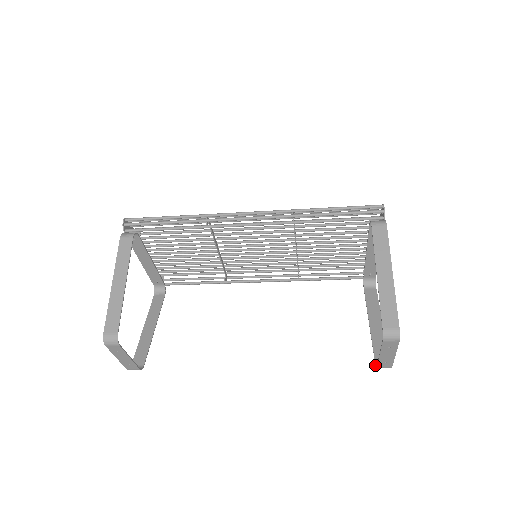
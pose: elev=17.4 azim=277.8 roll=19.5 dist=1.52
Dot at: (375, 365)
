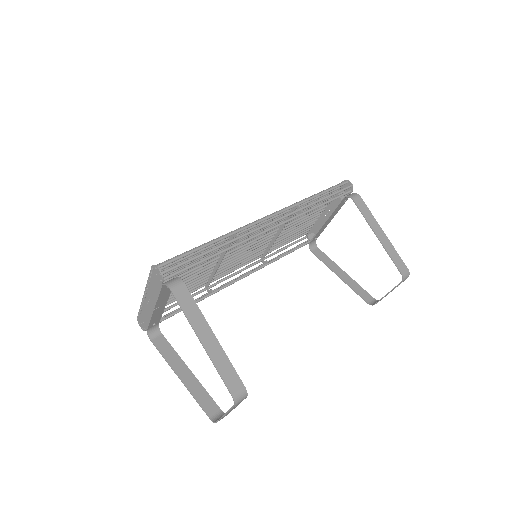
Dot at: (369, 304)
